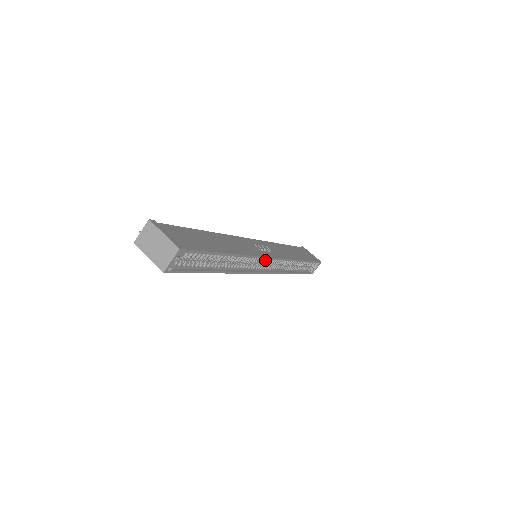
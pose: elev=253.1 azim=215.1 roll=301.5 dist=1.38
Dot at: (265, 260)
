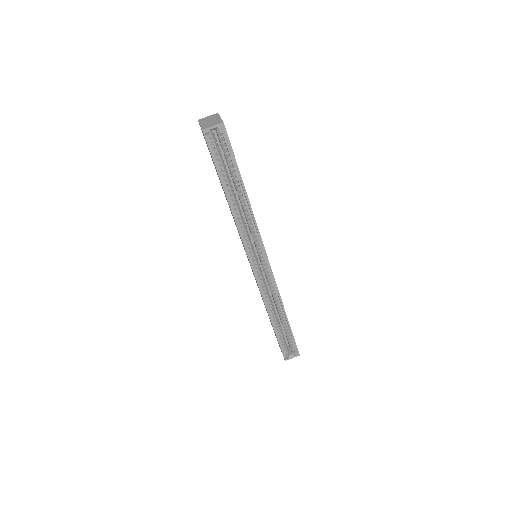
Dot at: (261, 254)
